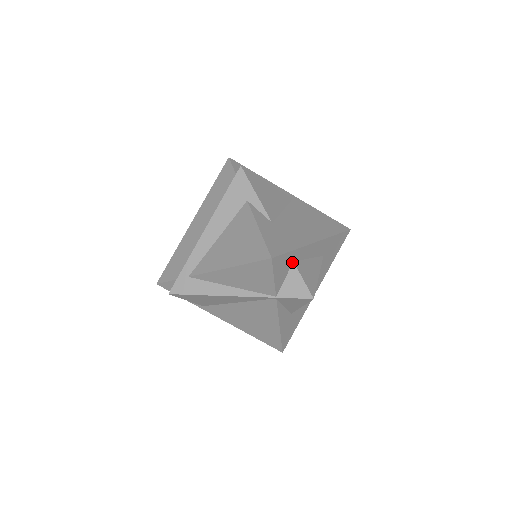
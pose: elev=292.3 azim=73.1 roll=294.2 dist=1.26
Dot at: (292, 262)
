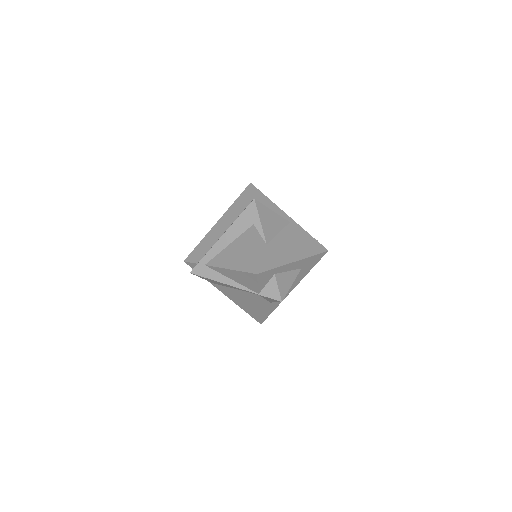
Dot at: (274, 274)
